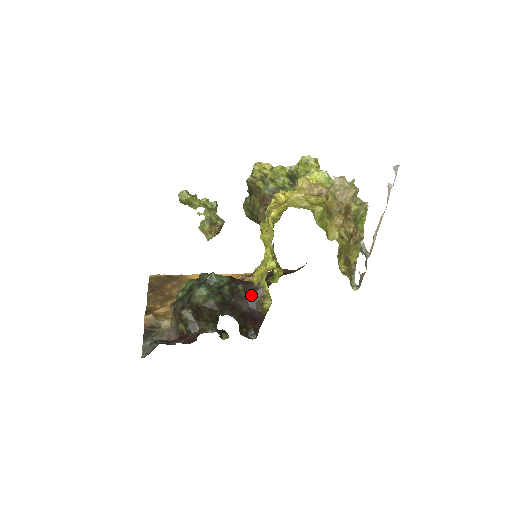
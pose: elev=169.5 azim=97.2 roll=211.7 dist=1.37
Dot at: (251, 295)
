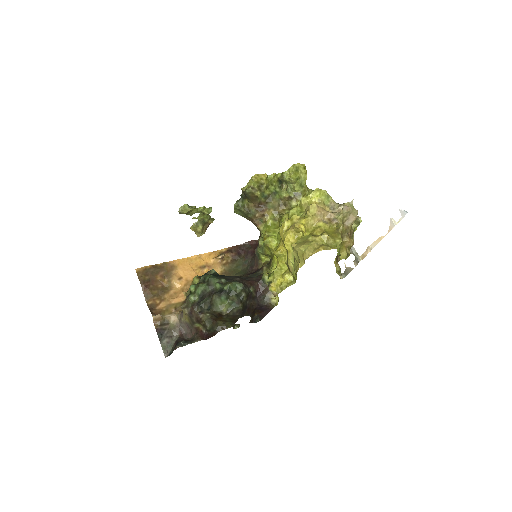
Dot at: (260, 293)
